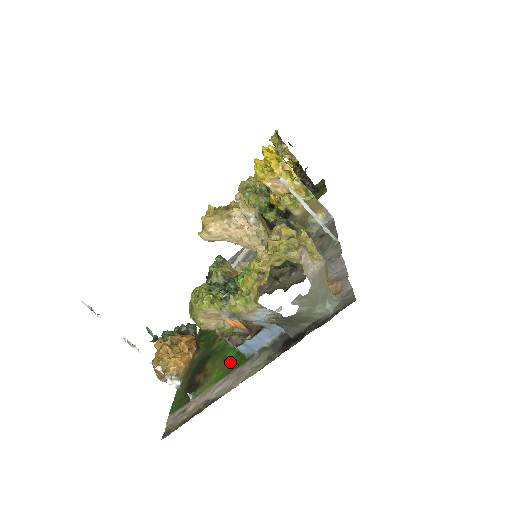
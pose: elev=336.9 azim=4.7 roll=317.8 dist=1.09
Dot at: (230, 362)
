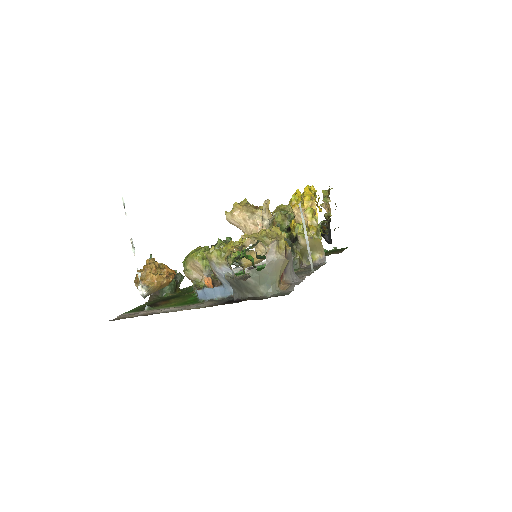
Dot at: (187, 301)
